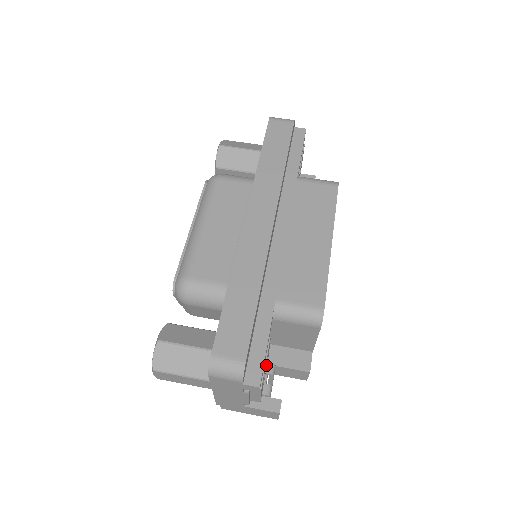
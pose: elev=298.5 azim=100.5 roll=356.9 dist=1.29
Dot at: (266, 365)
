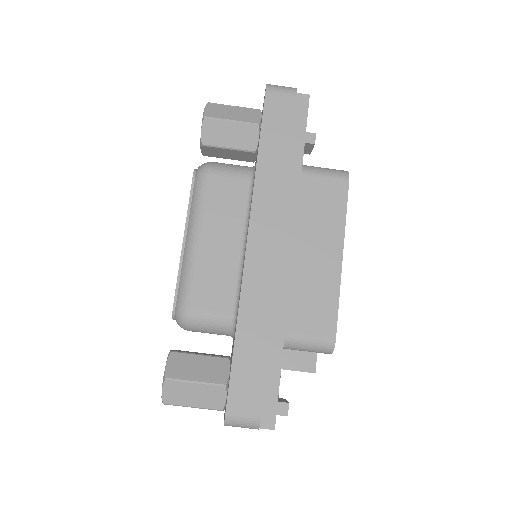
Dot at: occluded
